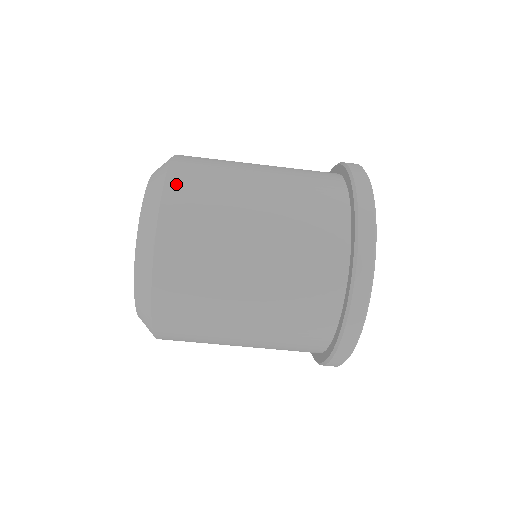
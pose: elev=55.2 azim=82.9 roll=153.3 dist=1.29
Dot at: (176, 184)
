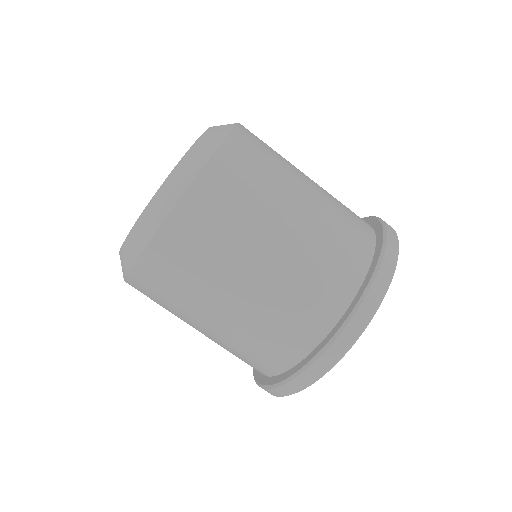
Dot at: occluded
